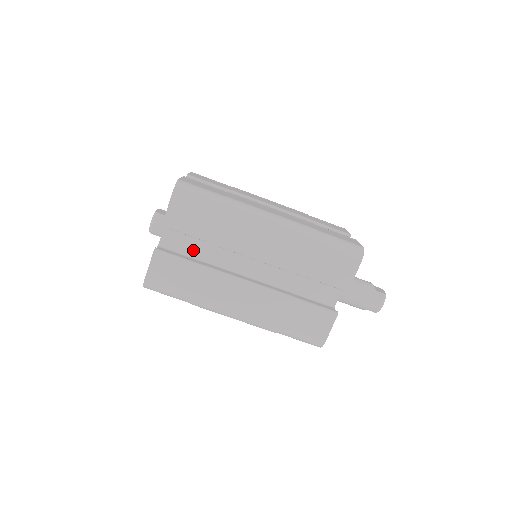
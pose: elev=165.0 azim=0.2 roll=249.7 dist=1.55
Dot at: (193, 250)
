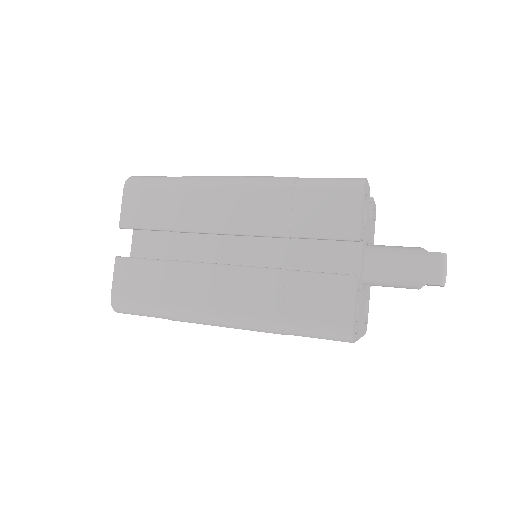
Dot at: (166, 254)
